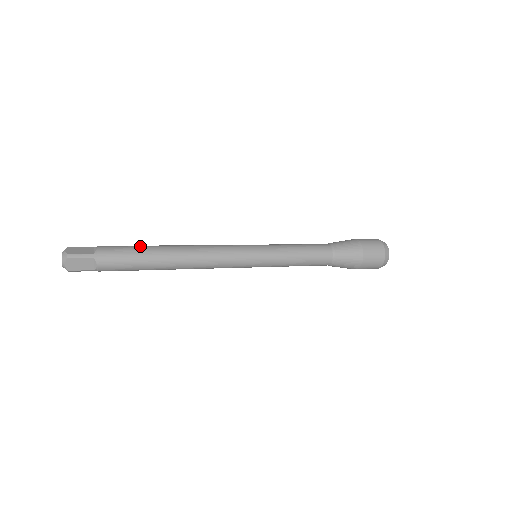
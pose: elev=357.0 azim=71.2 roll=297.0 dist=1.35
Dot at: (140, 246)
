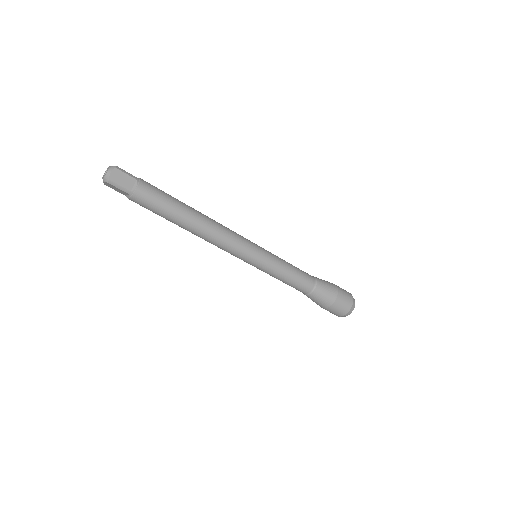
Dot at: occluded
